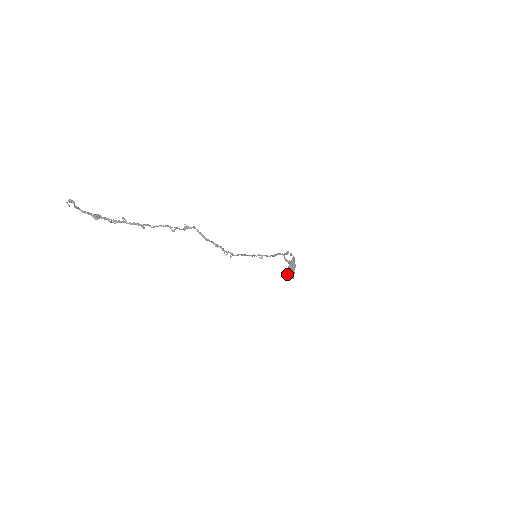
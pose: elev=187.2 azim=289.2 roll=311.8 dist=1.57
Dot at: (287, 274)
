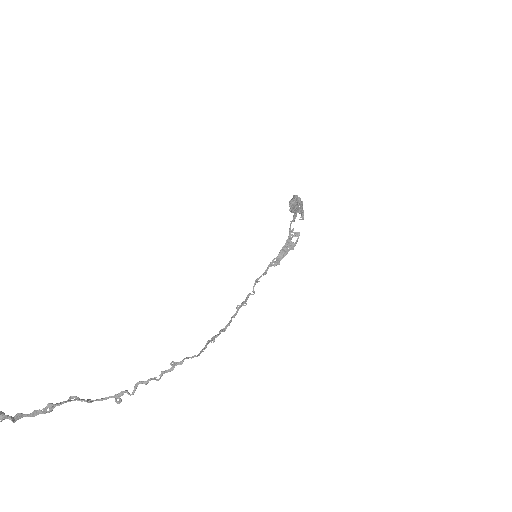
Dot at: (290, 211)
